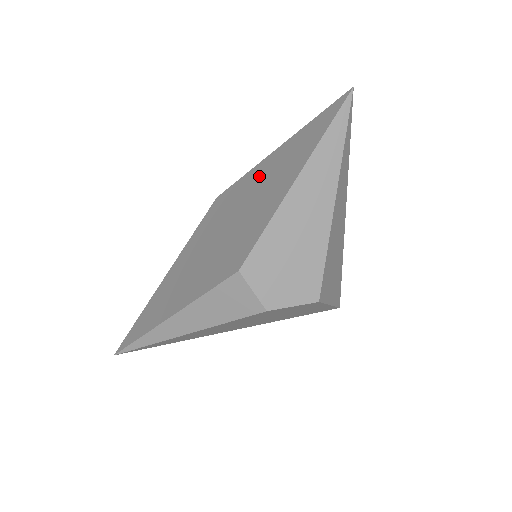
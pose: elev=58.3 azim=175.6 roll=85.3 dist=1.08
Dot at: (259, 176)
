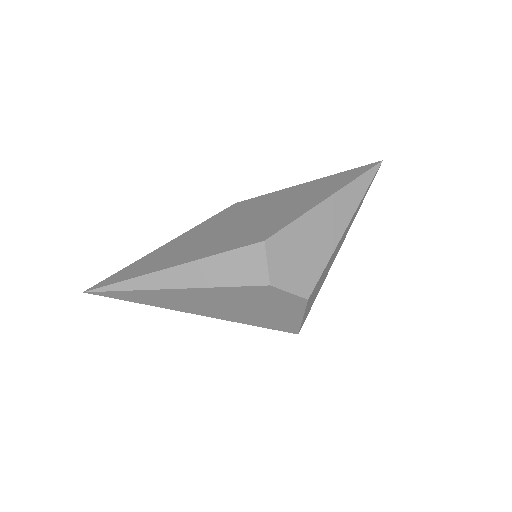
Dot at: (287, 194)
